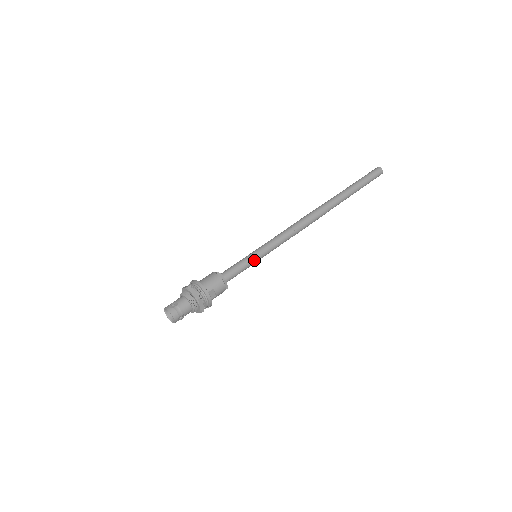
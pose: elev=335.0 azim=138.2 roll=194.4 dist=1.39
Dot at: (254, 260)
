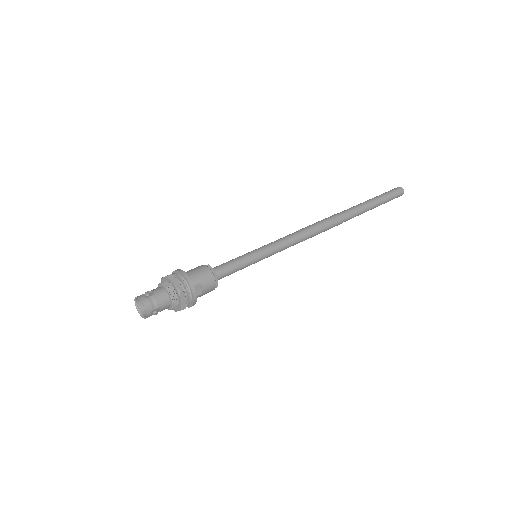
Dot at: (253, 259)
